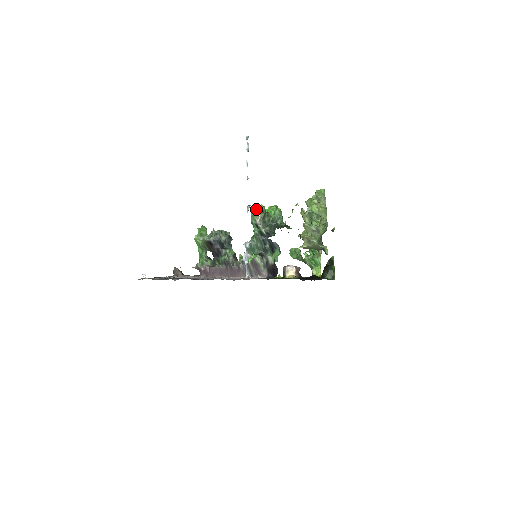
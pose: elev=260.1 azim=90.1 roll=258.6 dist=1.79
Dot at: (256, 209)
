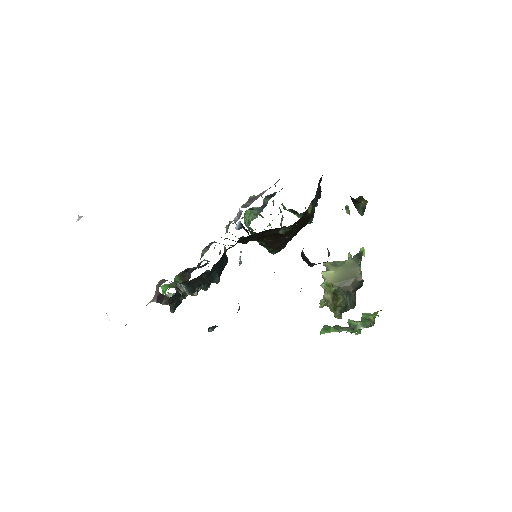
Dot at: occluded
